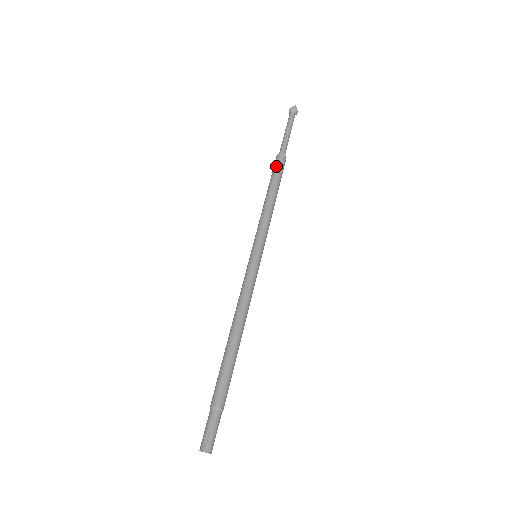
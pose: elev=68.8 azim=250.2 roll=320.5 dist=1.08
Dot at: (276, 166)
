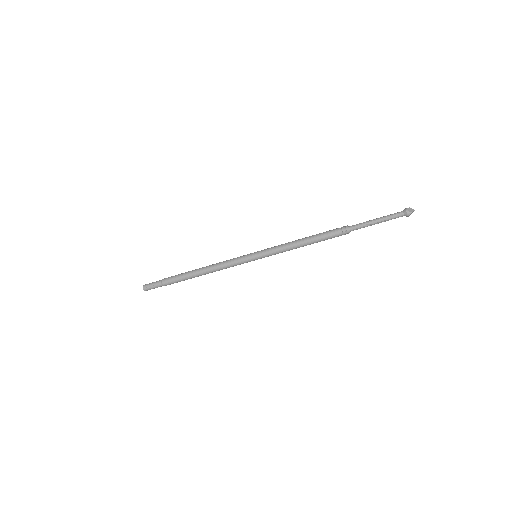
Dot at: (334, 232)
